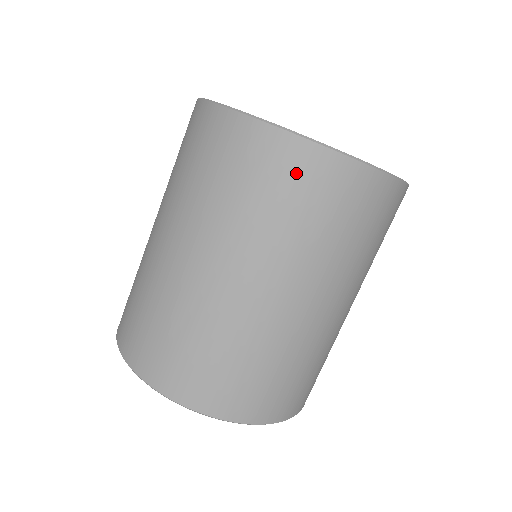
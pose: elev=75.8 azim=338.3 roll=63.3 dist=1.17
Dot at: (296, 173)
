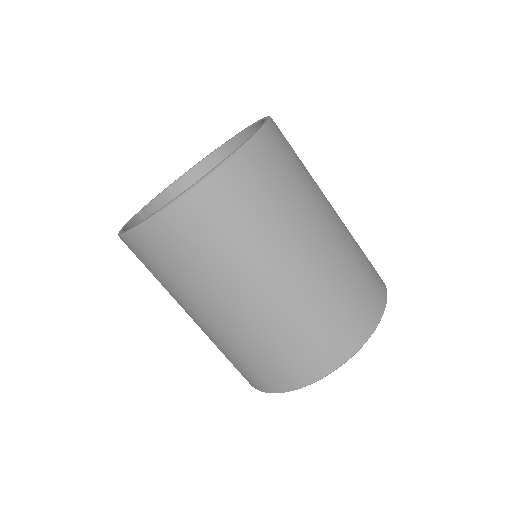
Dot at: (256, 173)
